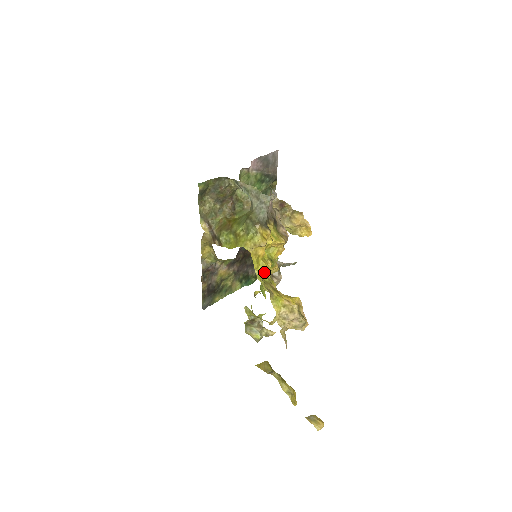
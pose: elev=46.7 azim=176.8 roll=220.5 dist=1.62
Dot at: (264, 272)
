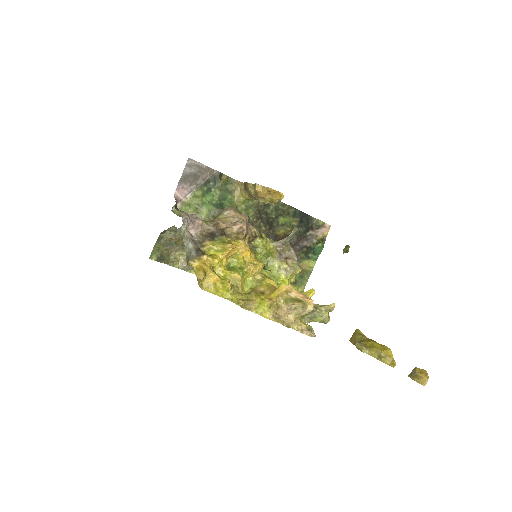
Dot at: (247, 281)
